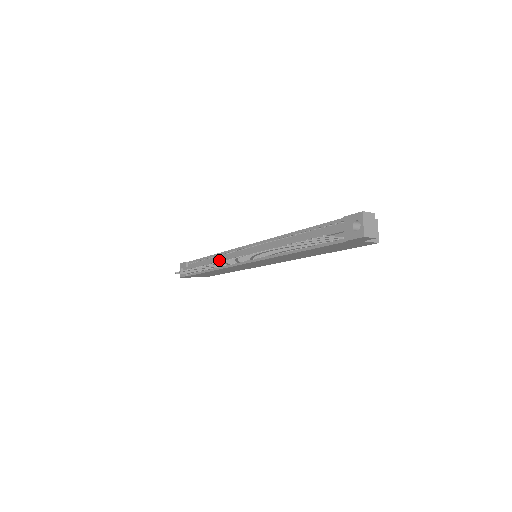
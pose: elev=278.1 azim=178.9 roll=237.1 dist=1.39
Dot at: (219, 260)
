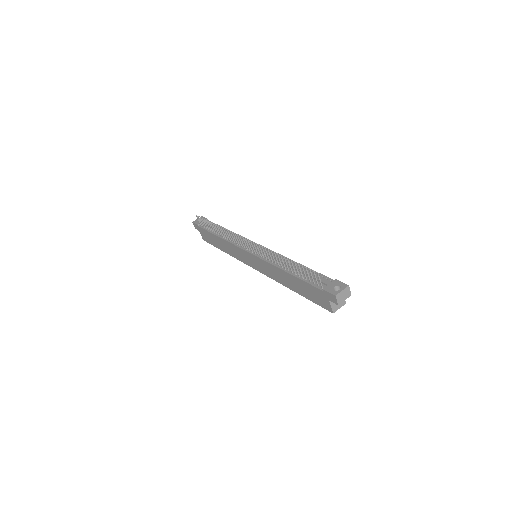
Dot at: occluded
